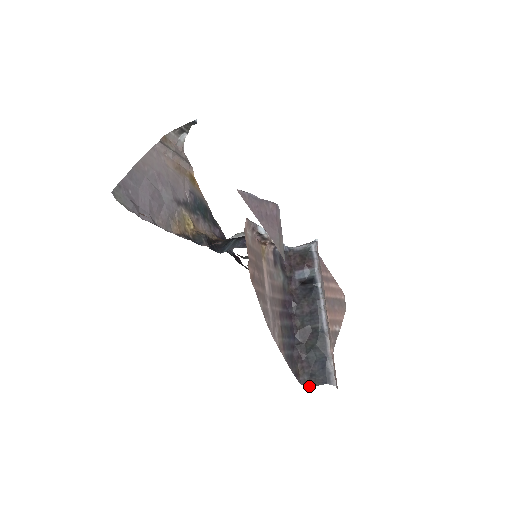
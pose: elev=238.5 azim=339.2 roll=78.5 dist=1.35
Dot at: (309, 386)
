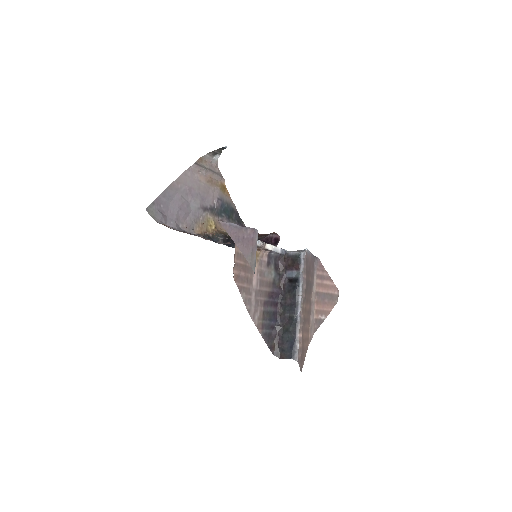
Dot at: (280, 358)
